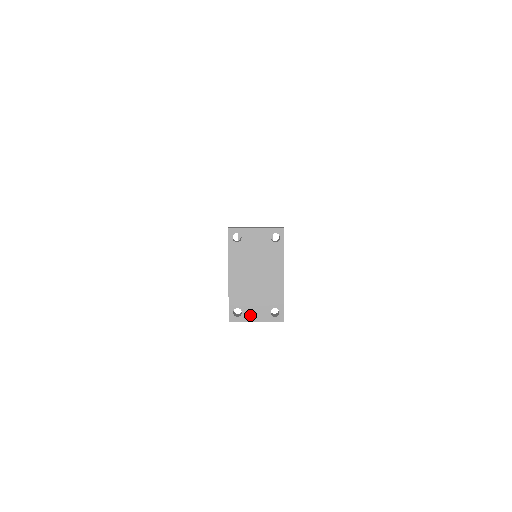
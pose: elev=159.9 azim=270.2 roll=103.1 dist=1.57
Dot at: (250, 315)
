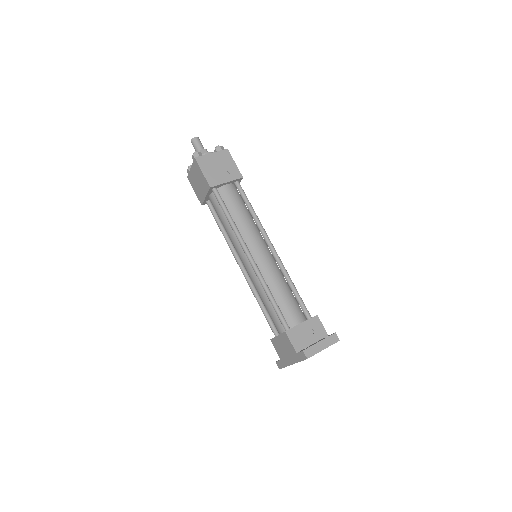
Dot at: occluded
